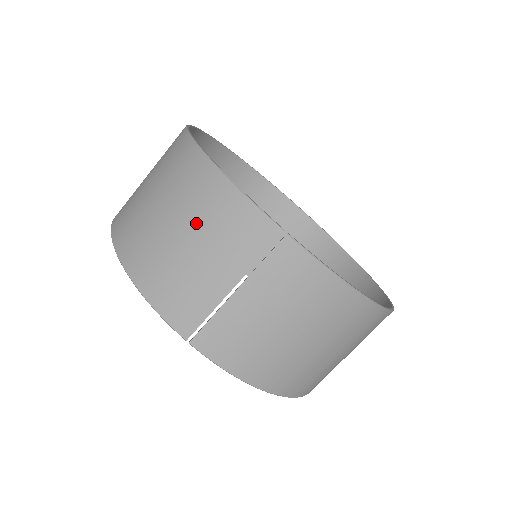
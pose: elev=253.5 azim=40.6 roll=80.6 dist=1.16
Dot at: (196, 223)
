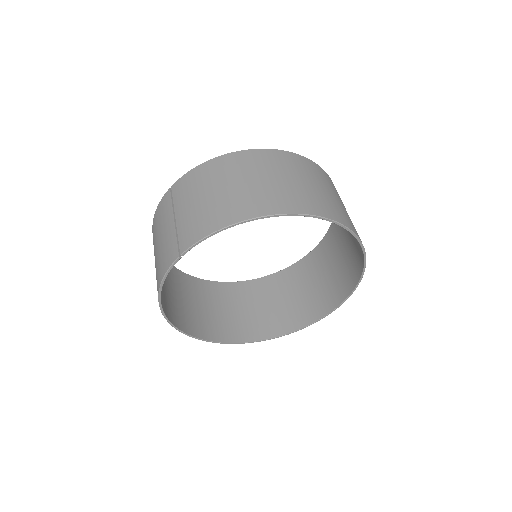
Dot at: (156, 240)
